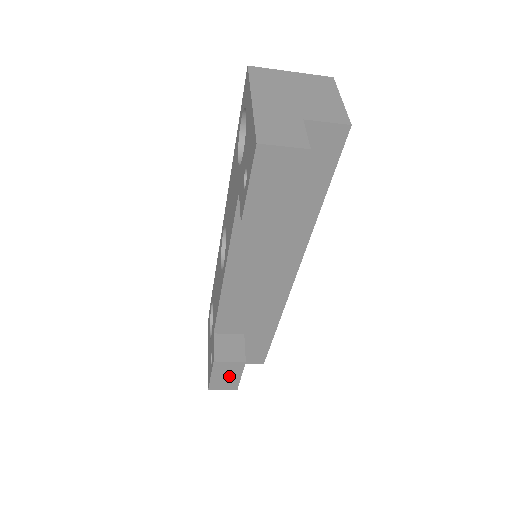
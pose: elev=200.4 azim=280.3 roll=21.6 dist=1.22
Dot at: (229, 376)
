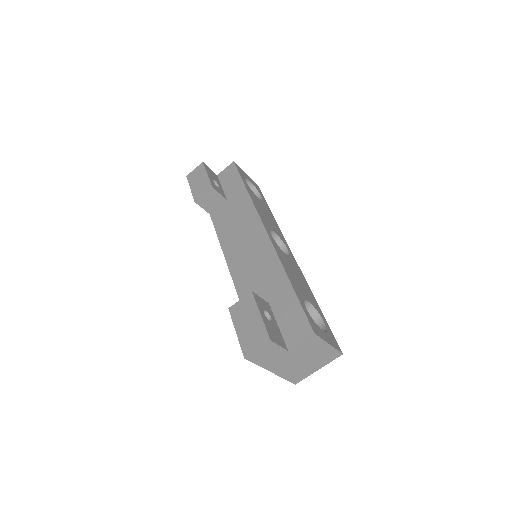
Dot at: (250, 321)
